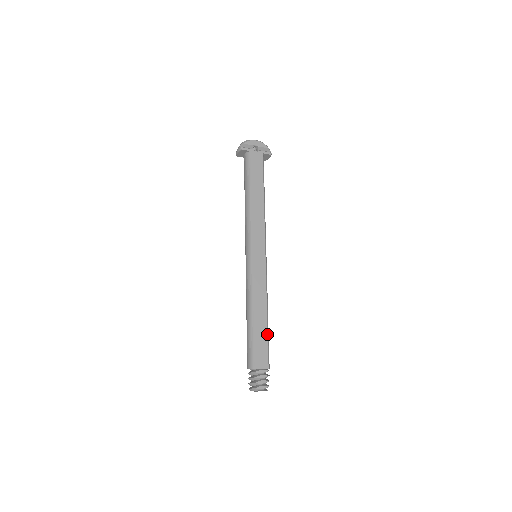
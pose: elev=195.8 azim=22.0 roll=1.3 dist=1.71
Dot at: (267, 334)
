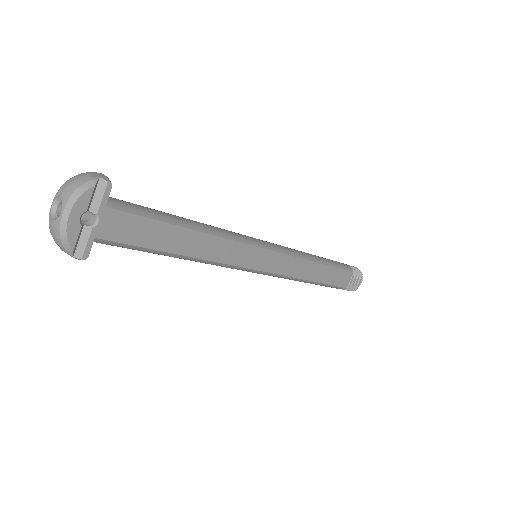
Dot at: (333, 268)
